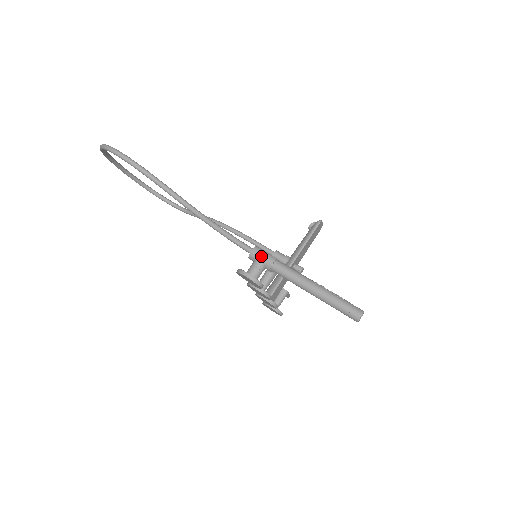
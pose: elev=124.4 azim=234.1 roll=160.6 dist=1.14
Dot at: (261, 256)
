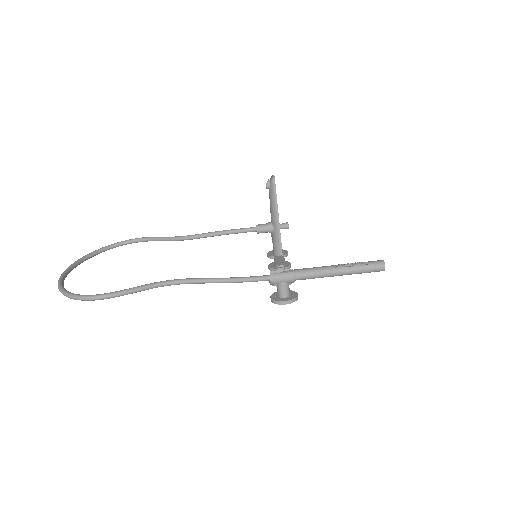
Dot at: (281, 280)
